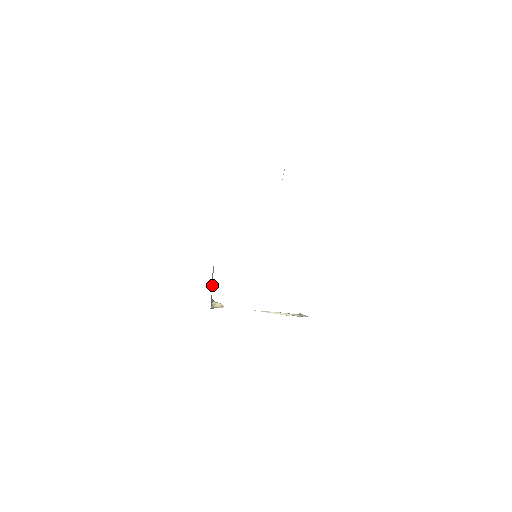
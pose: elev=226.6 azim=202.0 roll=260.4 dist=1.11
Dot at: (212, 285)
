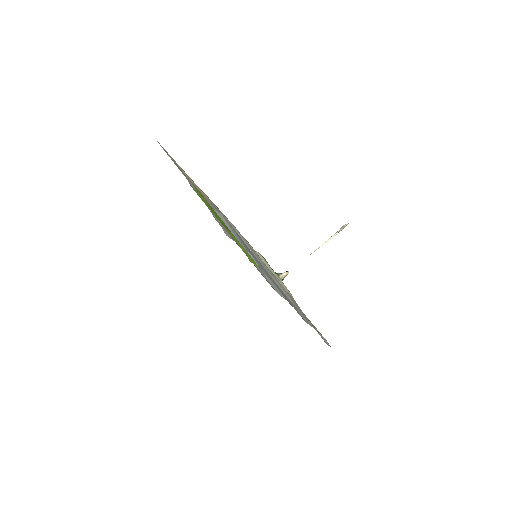
Dot at: (269, 267)
